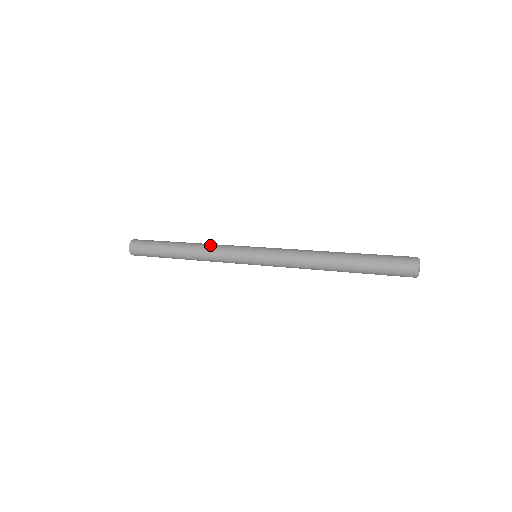
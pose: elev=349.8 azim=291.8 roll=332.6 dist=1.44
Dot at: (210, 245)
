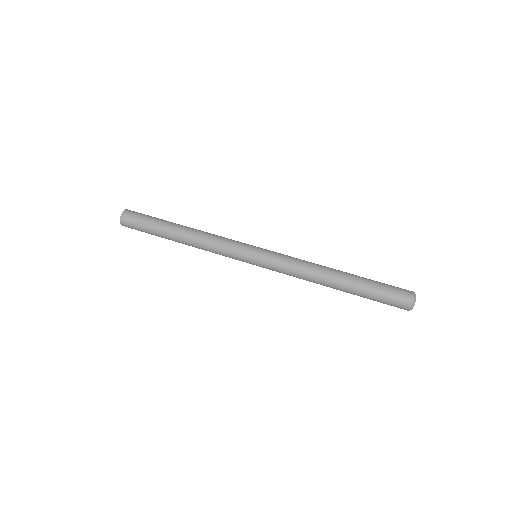
Dot at: (206, 245)
